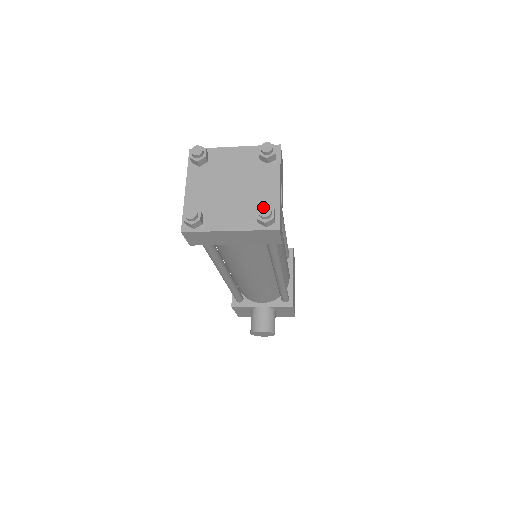
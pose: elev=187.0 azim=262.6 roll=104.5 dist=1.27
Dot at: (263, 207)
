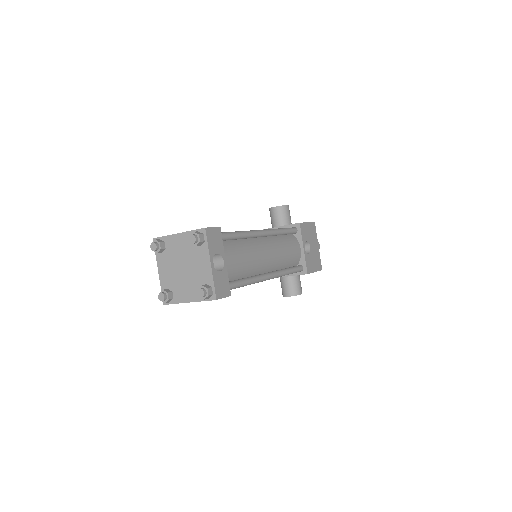
Dot at: (199, 290)
